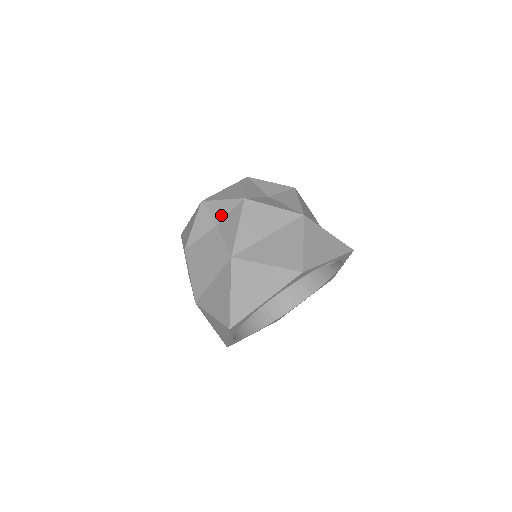
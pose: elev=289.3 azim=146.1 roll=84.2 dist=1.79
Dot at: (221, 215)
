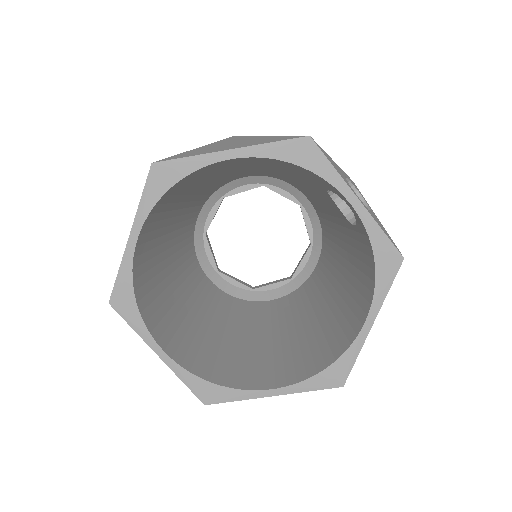
Dot at: occluded
